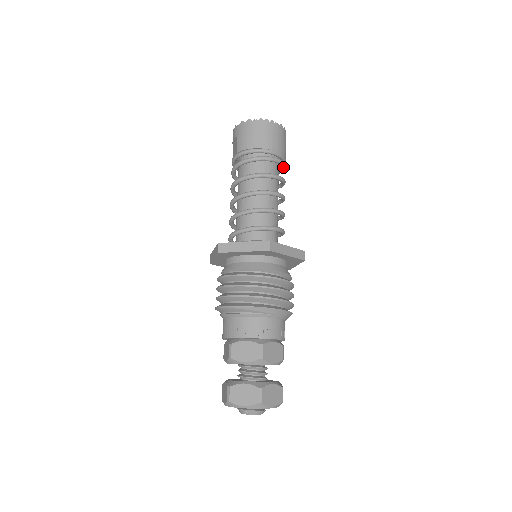
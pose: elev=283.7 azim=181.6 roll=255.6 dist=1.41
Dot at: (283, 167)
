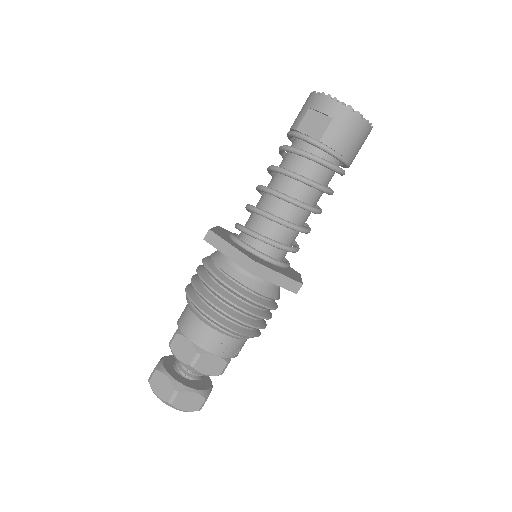
Dot at: occluded
